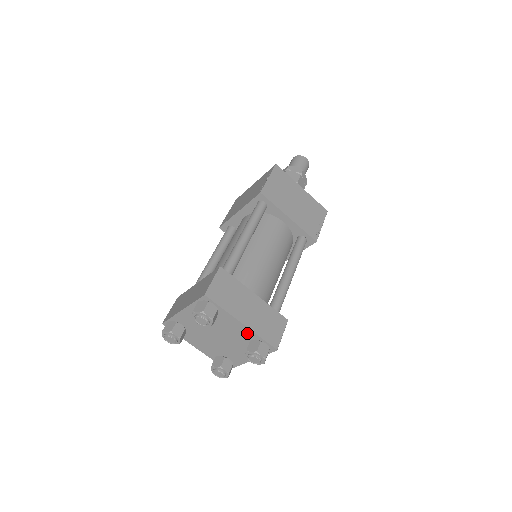
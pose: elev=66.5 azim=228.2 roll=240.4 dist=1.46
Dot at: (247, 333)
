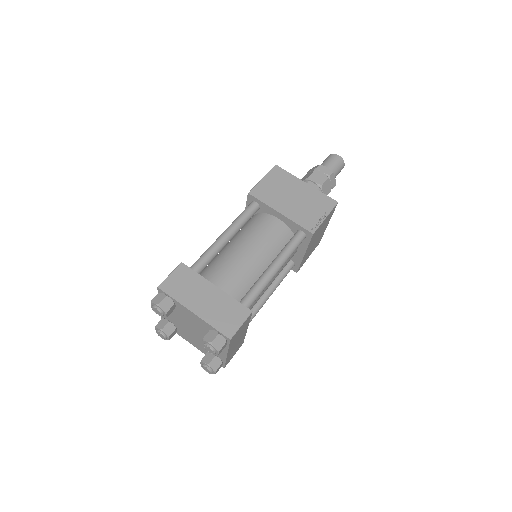
Dot at: (220, 355)
